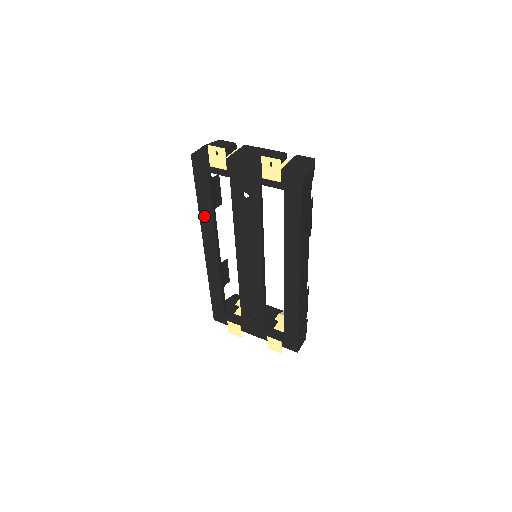
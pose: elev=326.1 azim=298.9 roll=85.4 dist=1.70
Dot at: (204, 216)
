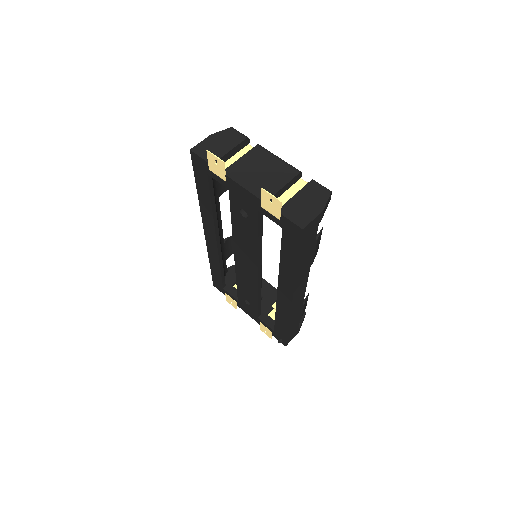
Dot at: (204, 207)
